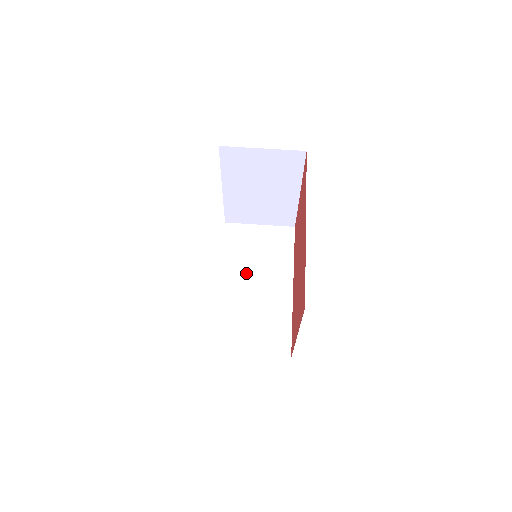
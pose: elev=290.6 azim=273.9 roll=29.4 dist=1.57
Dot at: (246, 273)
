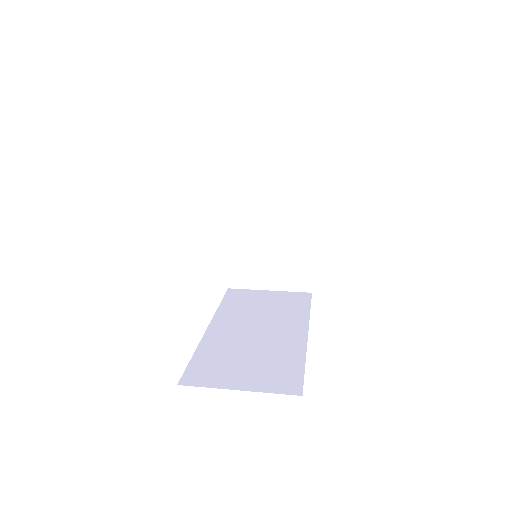
Dot at: (246, 321)
